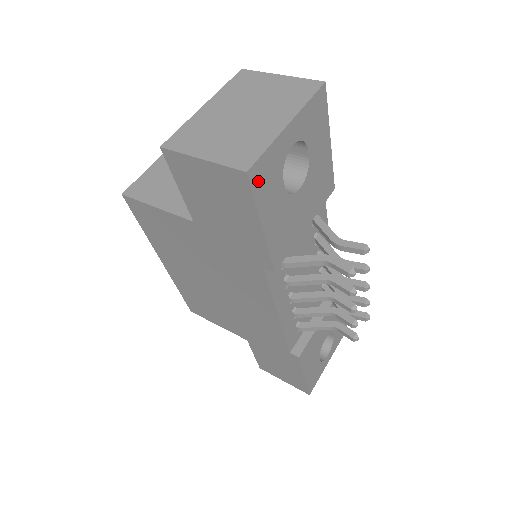
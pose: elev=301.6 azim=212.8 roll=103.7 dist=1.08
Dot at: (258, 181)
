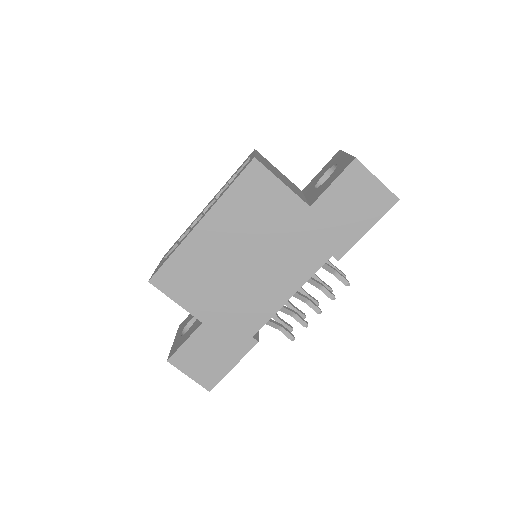
Dot at: (389, 207)
